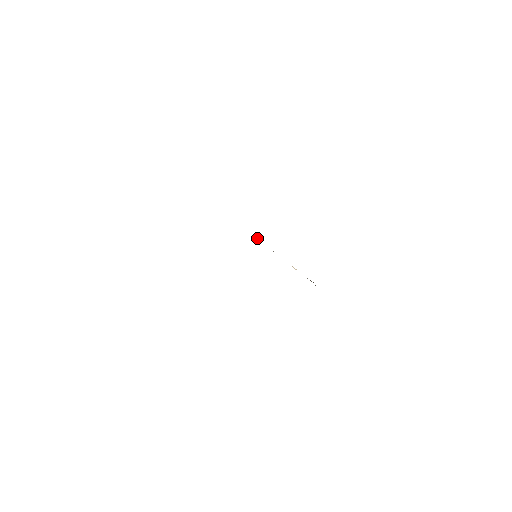
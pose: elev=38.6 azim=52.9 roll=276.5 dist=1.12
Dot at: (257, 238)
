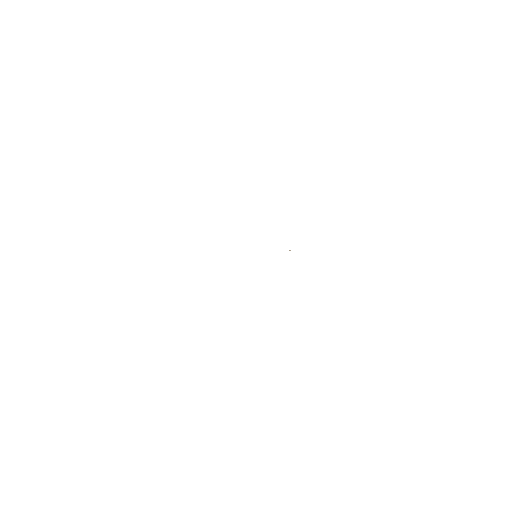
Dot at: occluded
